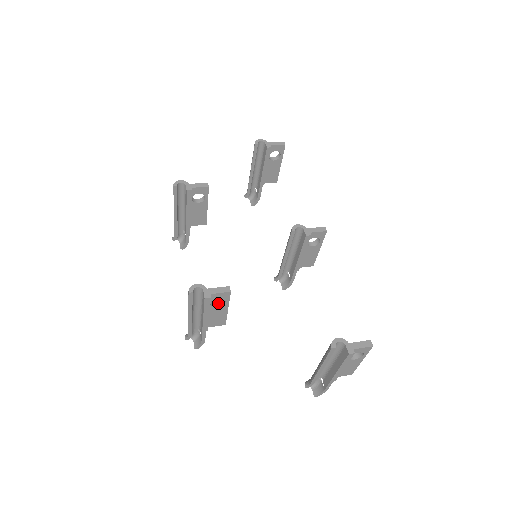
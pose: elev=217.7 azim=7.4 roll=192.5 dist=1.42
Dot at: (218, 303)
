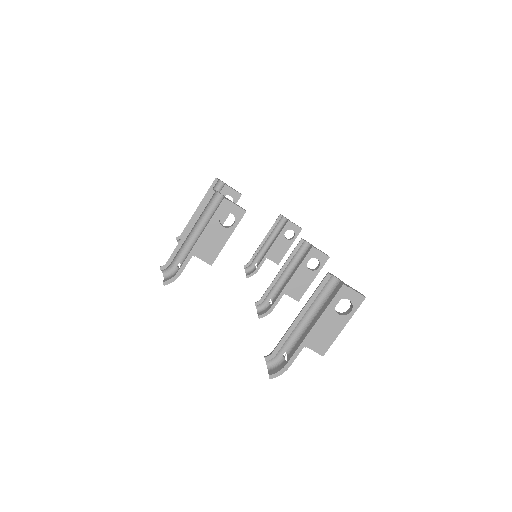
Dot at: (224, 226)
